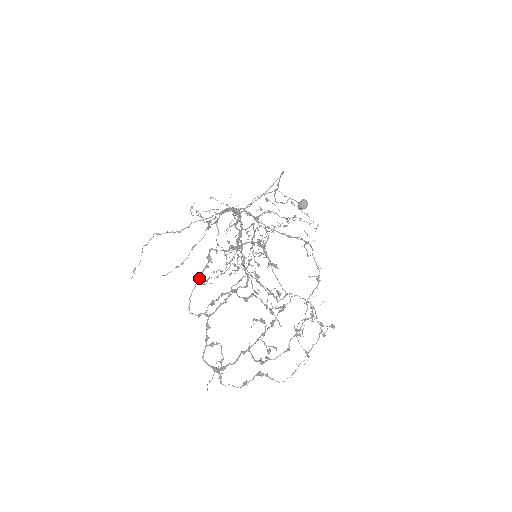
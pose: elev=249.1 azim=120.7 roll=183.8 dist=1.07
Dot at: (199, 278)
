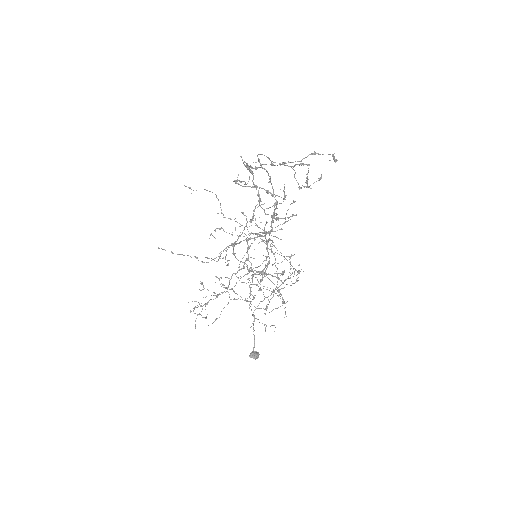
Dot at: (272, 161)
